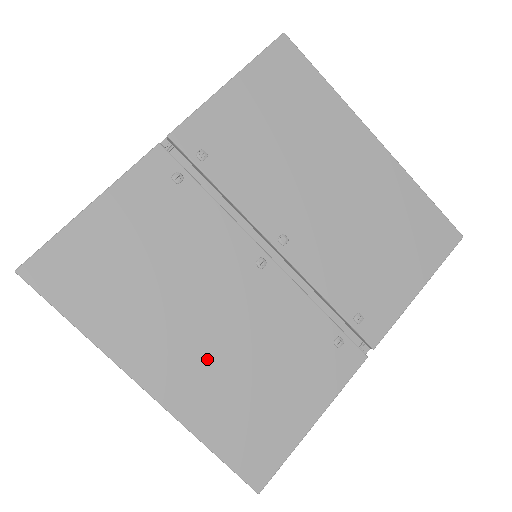
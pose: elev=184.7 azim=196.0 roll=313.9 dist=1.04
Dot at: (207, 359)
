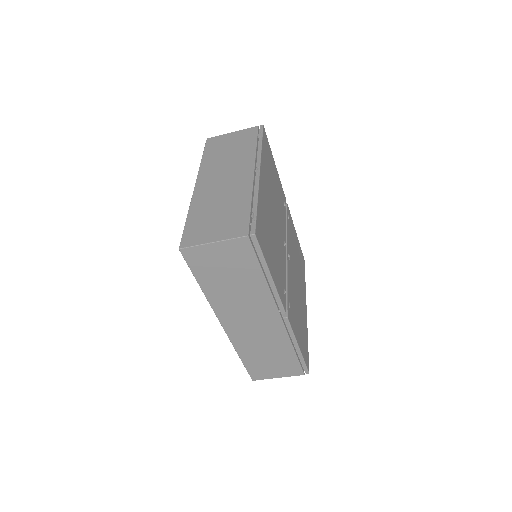
Dot at: (269, 209)
